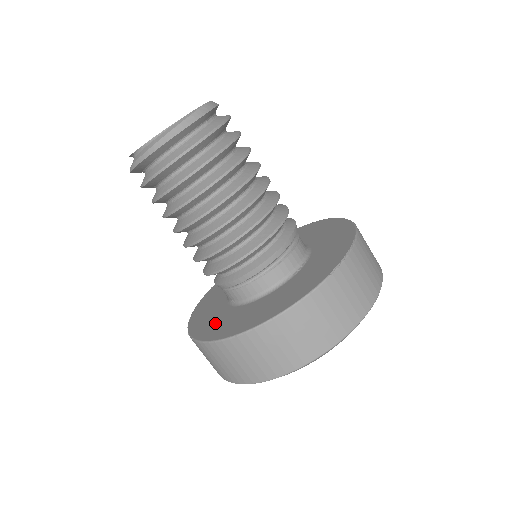
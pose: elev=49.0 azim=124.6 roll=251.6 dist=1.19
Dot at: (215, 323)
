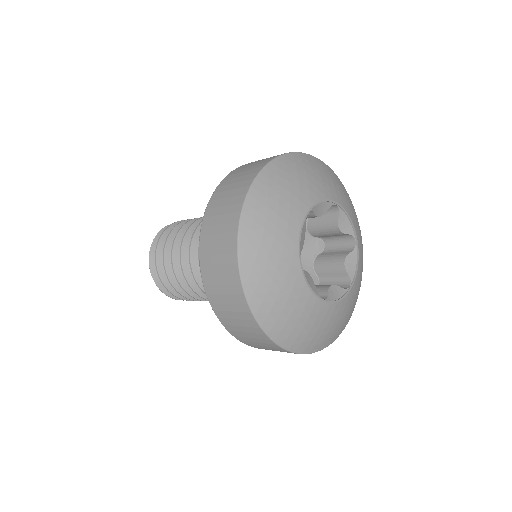
Dot at: occluded
